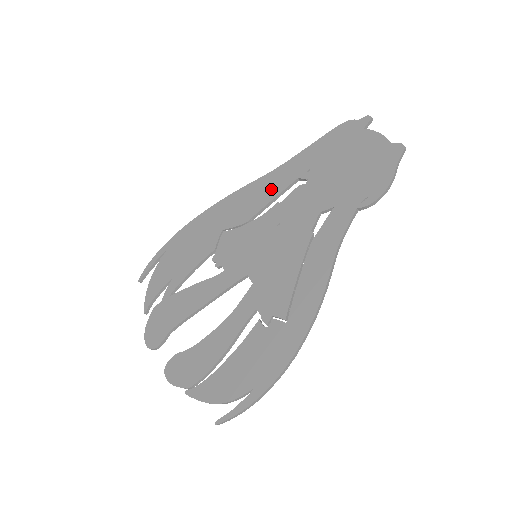
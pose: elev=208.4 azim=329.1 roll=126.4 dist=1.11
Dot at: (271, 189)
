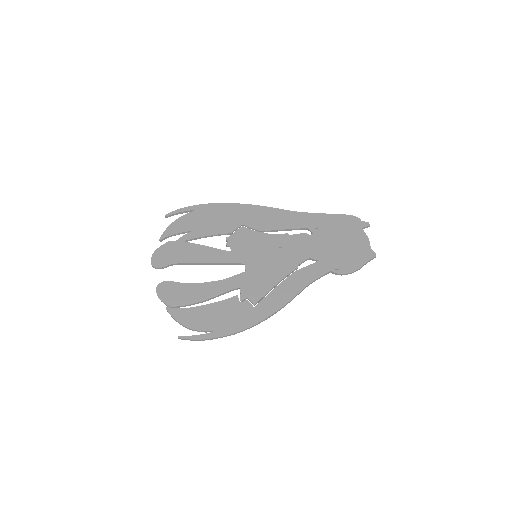
Dot at: (288, 222)
